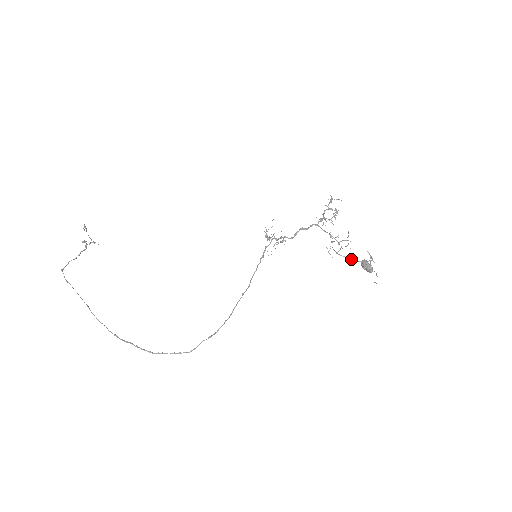
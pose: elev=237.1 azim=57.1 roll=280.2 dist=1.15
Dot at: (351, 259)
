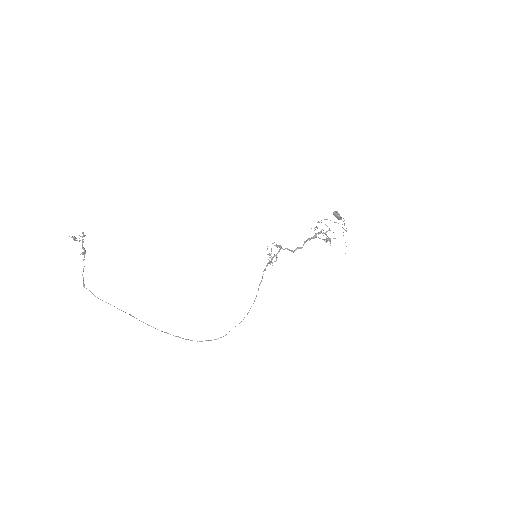
Dot at: occluded
